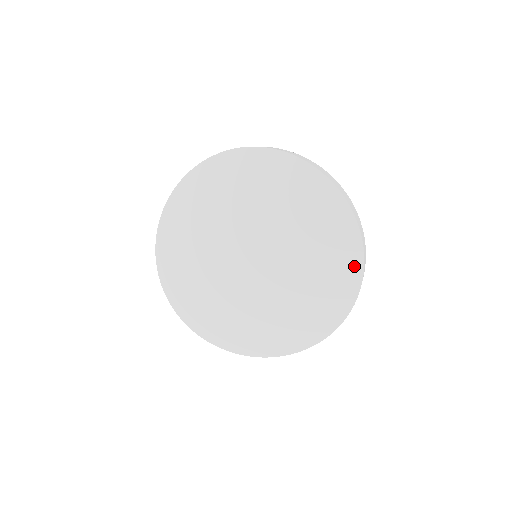
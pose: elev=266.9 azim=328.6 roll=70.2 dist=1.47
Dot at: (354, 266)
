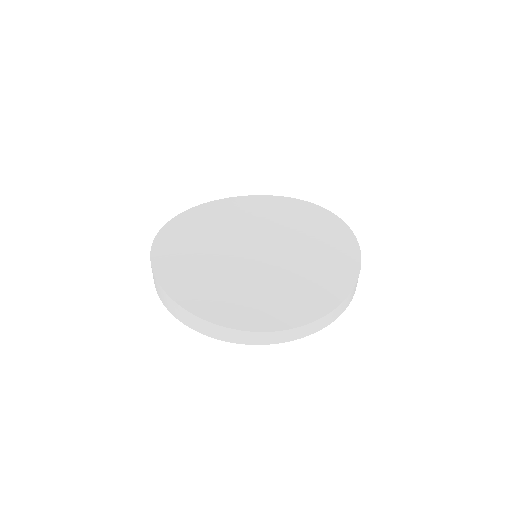
Dot at: (352, 265)
